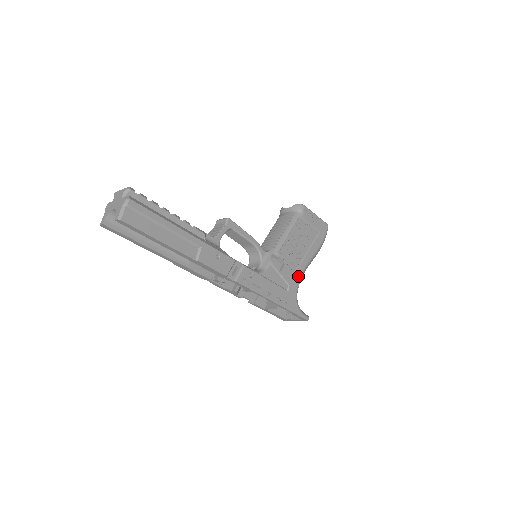
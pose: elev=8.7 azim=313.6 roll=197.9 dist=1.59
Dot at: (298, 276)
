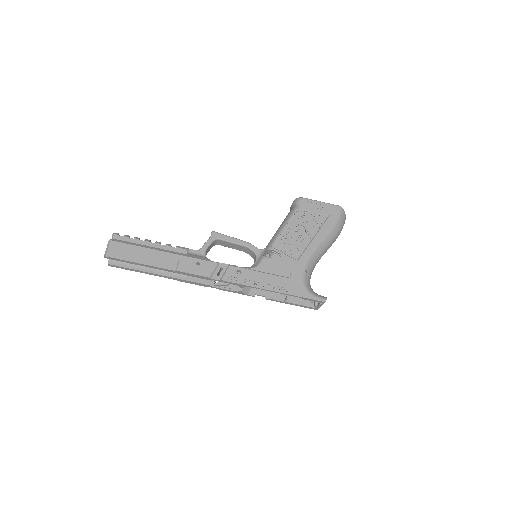
Dot at: (303, 262)
